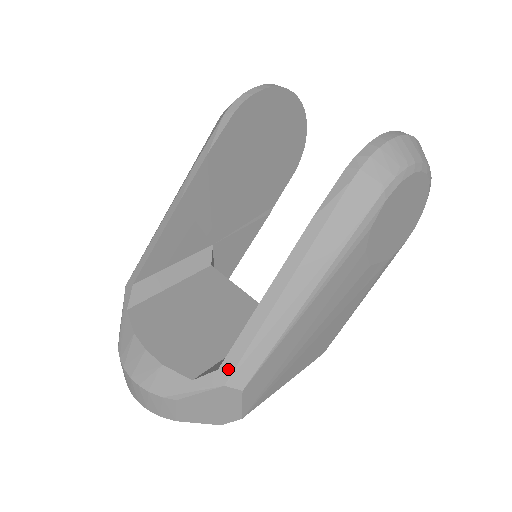
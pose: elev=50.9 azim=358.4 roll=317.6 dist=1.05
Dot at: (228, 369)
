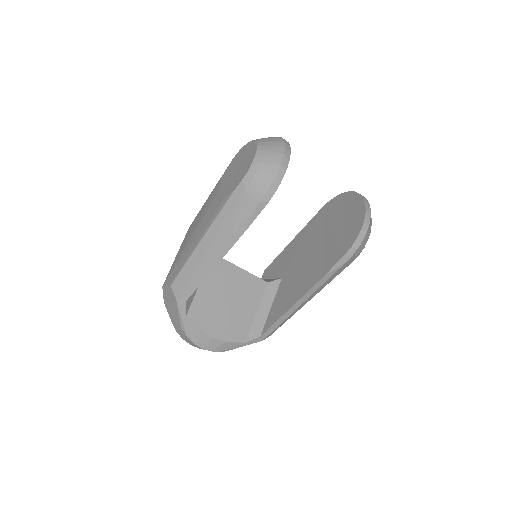
Dot at: (266, 335)
